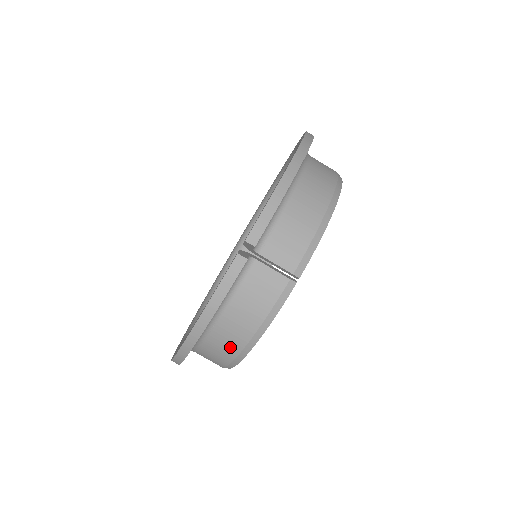
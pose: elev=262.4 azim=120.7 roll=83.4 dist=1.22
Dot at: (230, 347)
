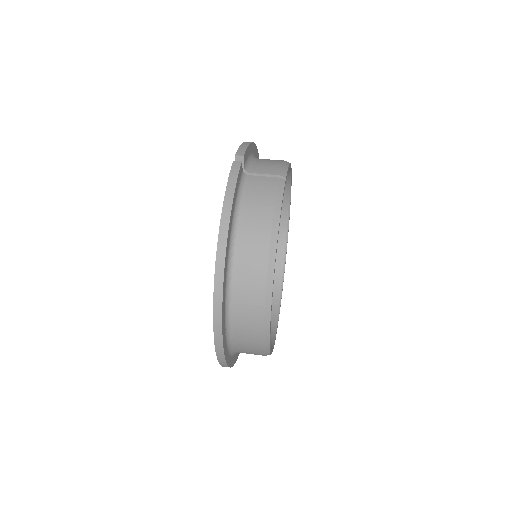
Dot at: (259, 249)
